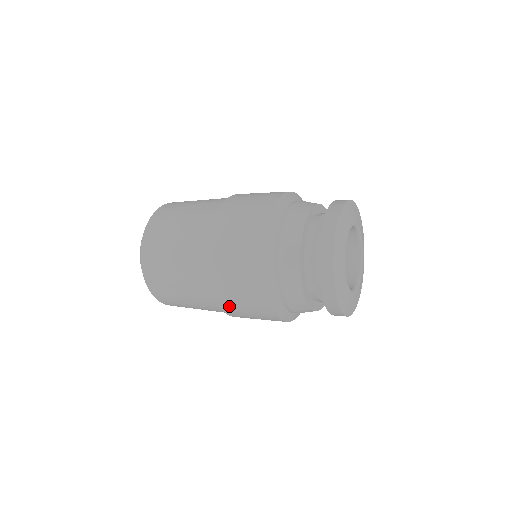
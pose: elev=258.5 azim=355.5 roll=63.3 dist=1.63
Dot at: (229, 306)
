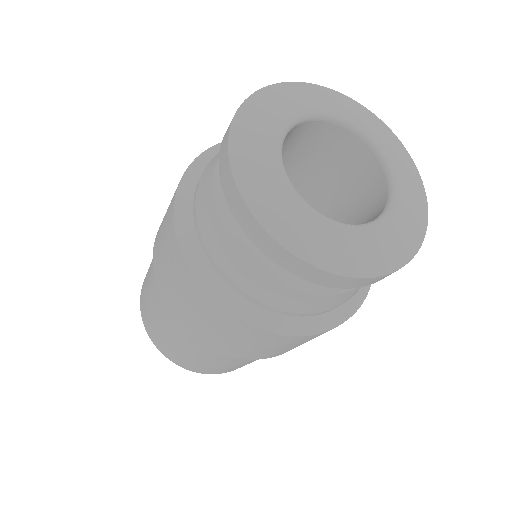
Dot at: (190, 325)
